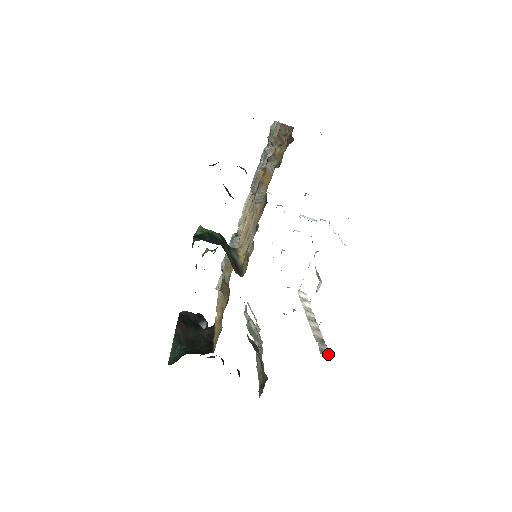
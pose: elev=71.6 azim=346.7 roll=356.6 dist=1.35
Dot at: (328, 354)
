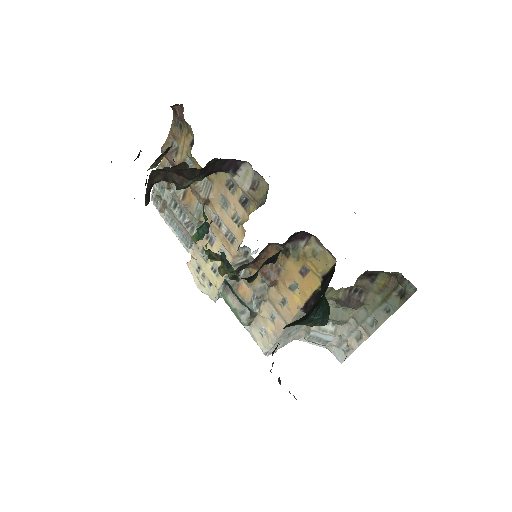
Dot at: occluded
